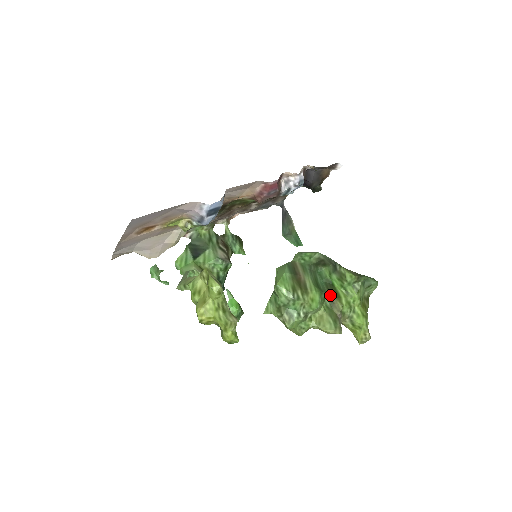
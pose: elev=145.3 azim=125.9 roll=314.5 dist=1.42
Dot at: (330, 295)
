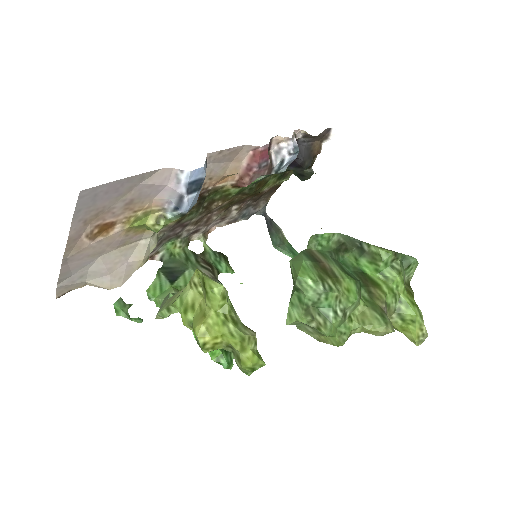
Dot at: (365, 284)
